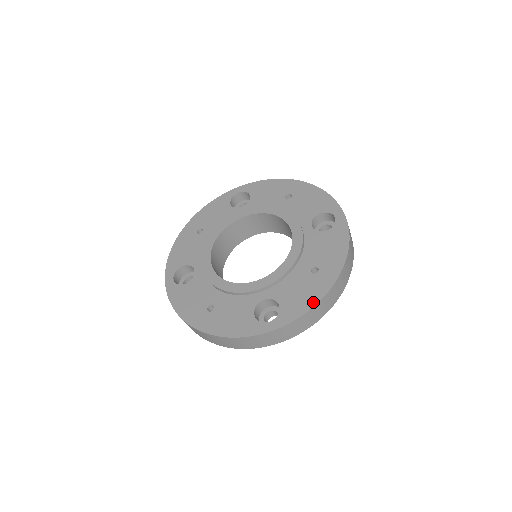
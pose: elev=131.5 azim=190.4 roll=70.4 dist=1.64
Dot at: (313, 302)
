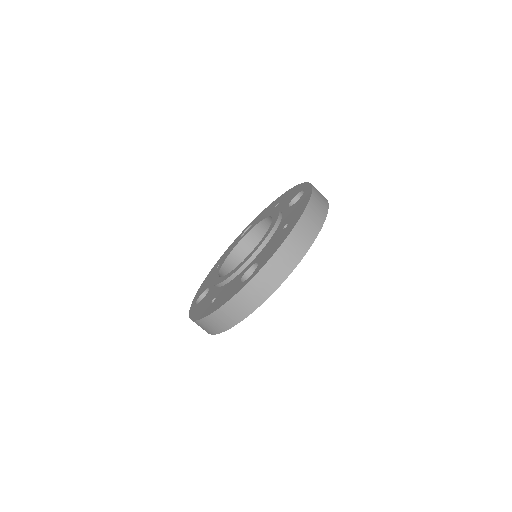
Dot at: (281, 243)
